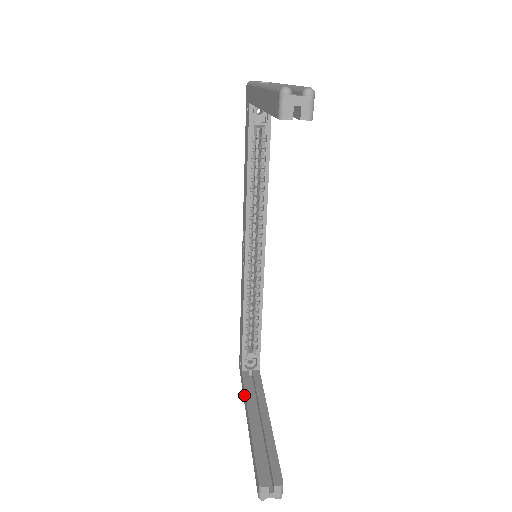
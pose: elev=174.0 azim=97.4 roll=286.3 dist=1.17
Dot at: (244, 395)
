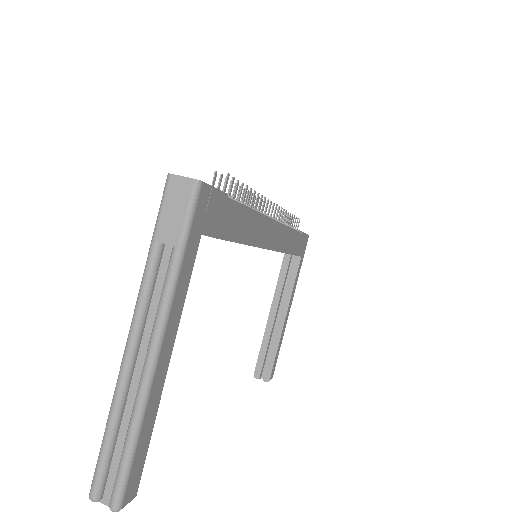
Dot at: (278, 281)
